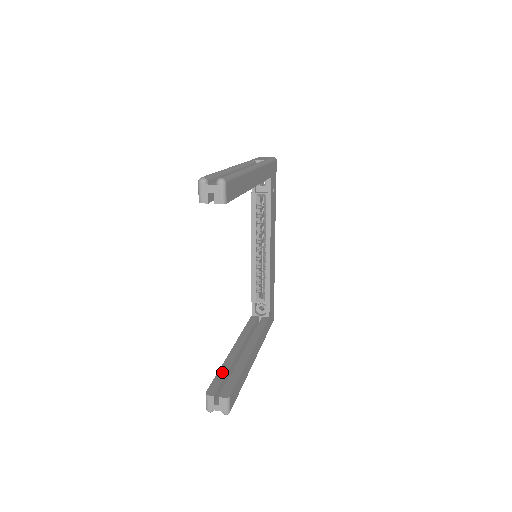
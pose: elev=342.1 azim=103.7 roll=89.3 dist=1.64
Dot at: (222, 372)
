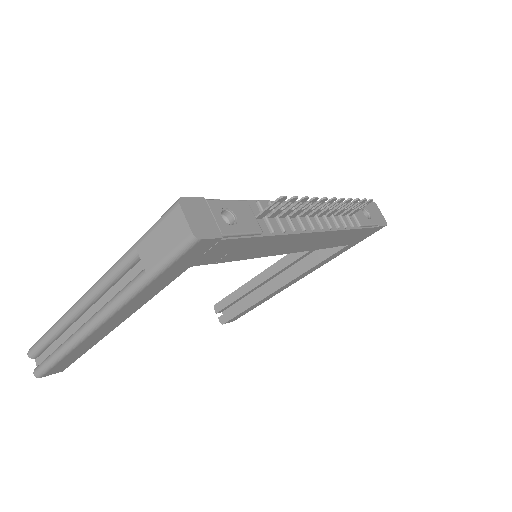
Dot at: (237, 294)
